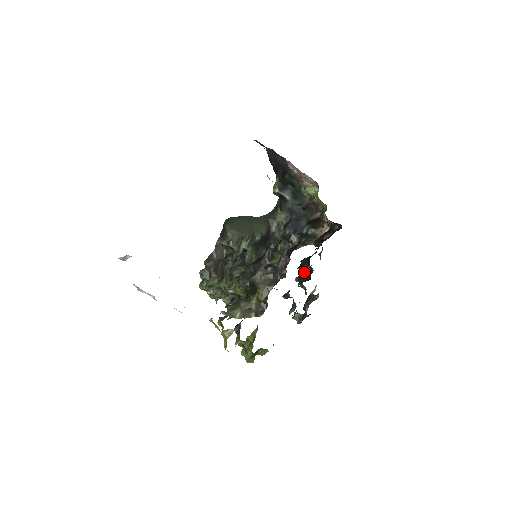
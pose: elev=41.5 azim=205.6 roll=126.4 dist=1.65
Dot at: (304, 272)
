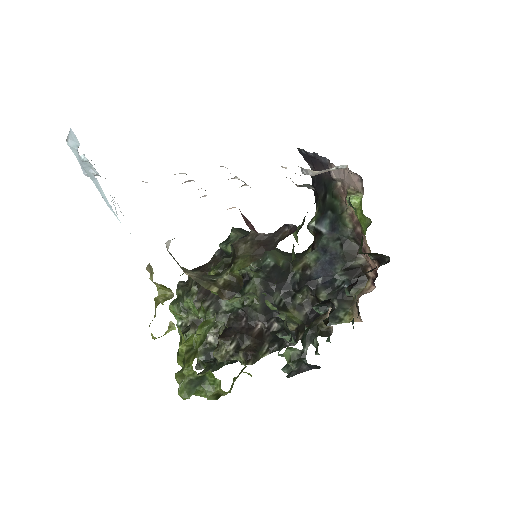
Dot at: occluded
